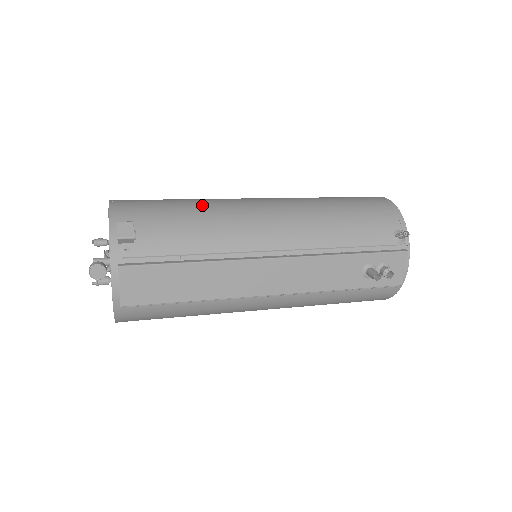
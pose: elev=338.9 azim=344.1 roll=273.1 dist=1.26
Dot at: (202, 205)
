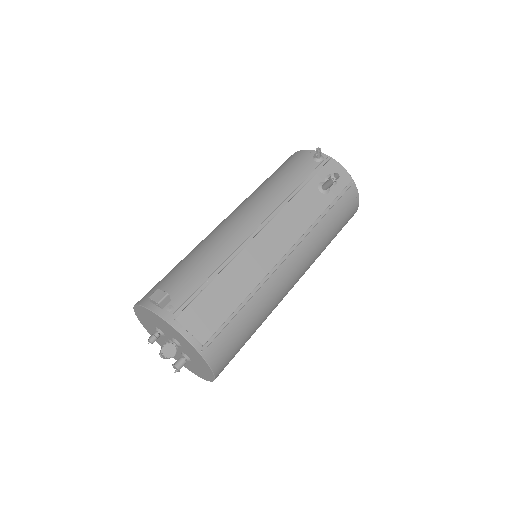
Dot at: (190, 252)
